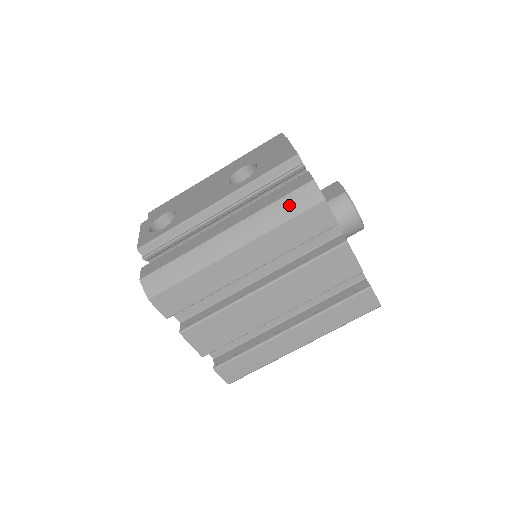
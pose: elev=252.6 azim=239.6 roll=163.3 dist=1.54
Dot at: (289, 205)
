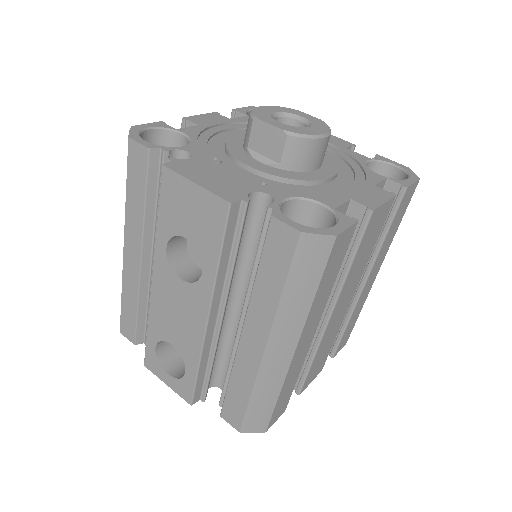
Dot at: (303, 277)
